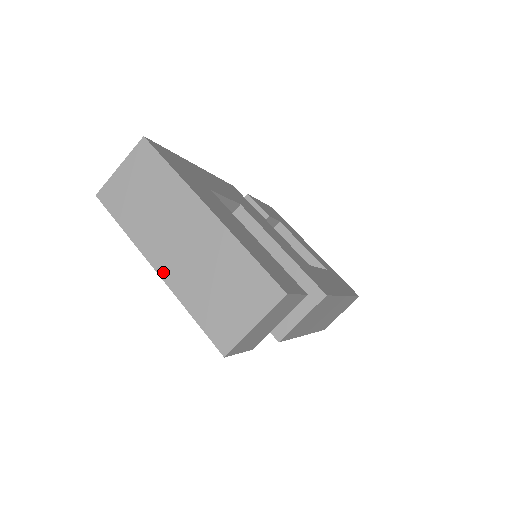
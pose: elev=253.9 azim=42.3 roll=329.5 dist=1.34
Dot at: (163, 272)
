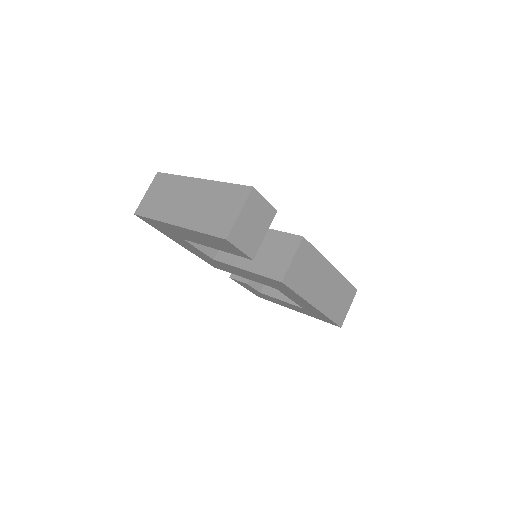
Dot at: (180, 223)
